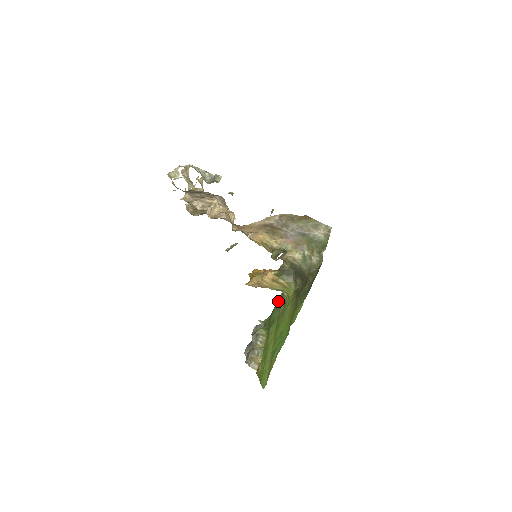
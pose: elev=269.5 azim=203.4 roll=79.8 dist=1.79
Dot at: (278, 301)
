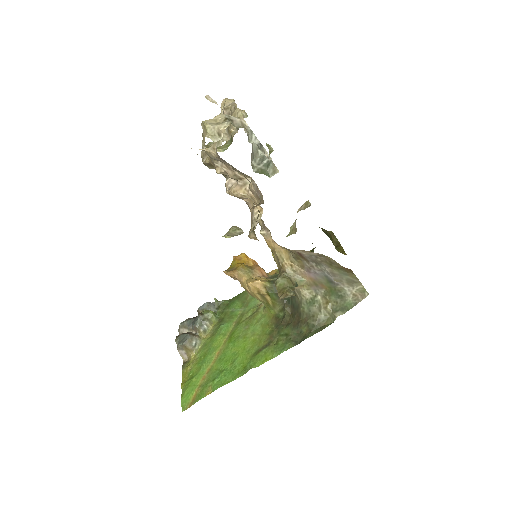
Dot at: occluded
